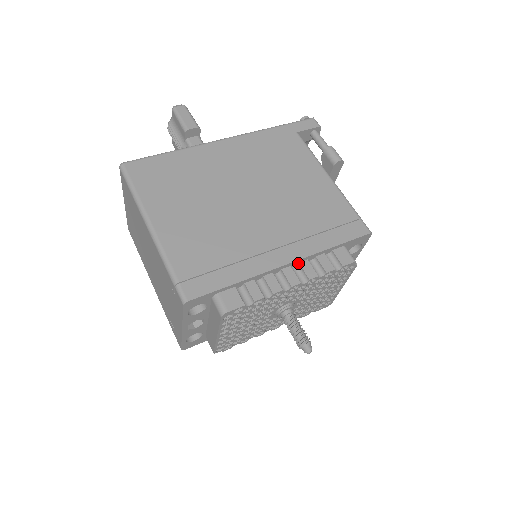
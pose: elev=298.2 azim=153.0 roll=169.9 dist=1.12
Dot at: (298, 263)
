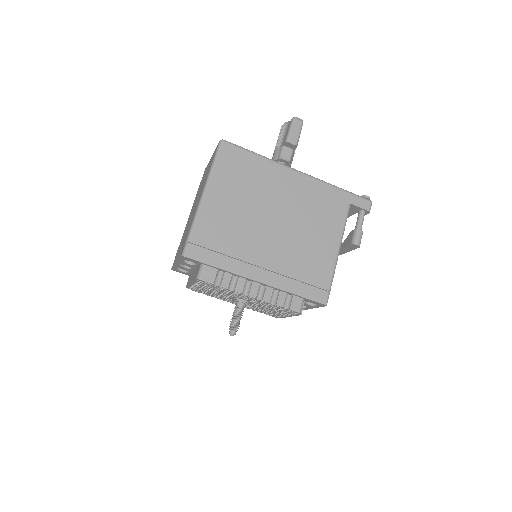
Dot at: (266, 286)
